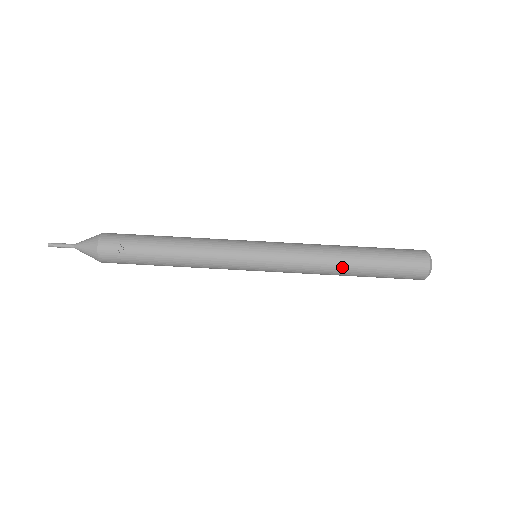
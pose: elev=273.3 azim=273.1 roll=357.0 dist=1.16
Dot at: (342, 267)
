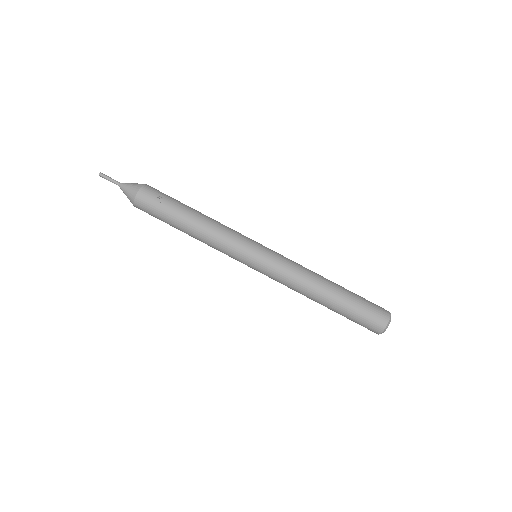
Dot at: (321, 291)
